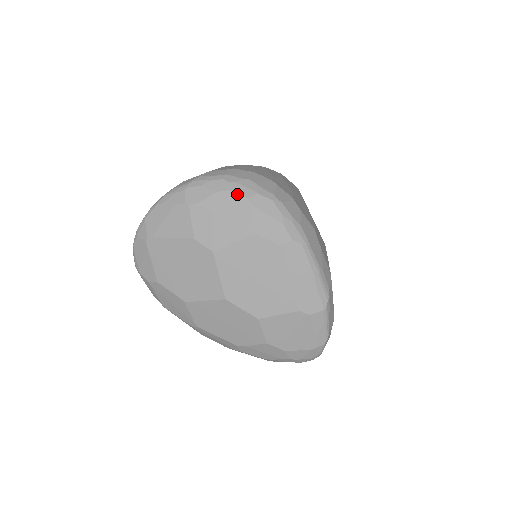
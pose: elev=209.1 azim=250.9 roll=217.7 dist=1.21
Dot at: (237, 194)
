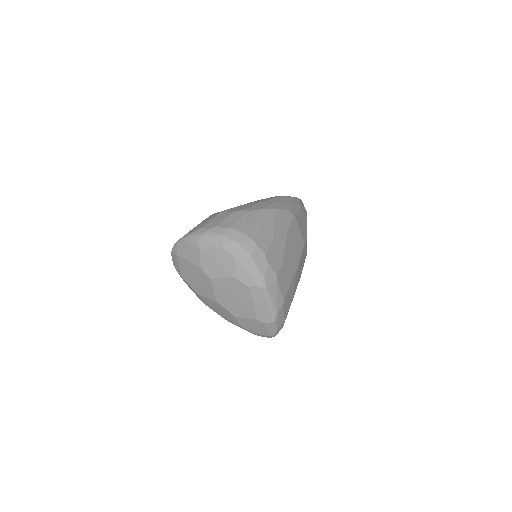
Dot at: (227, 251)
